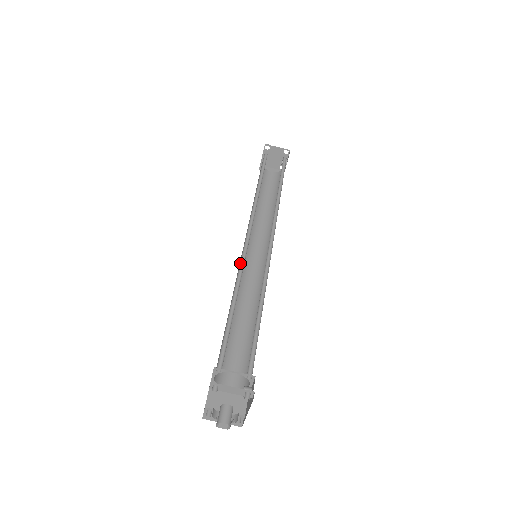
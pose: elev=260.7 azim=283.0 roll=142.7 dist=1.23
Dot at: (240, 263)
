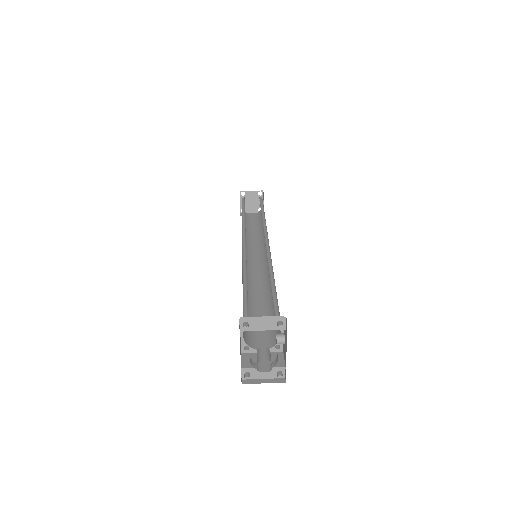
Dot at: (242, 257)
